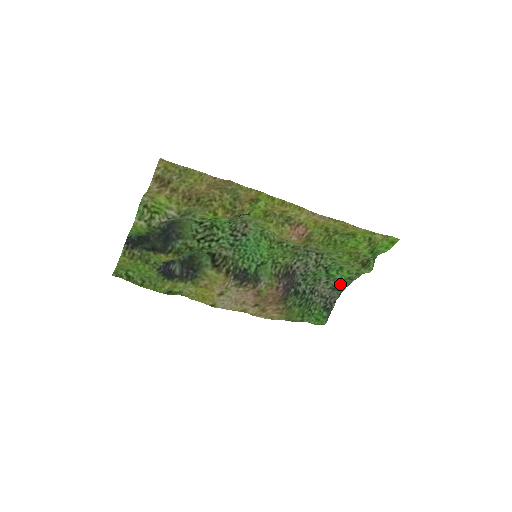
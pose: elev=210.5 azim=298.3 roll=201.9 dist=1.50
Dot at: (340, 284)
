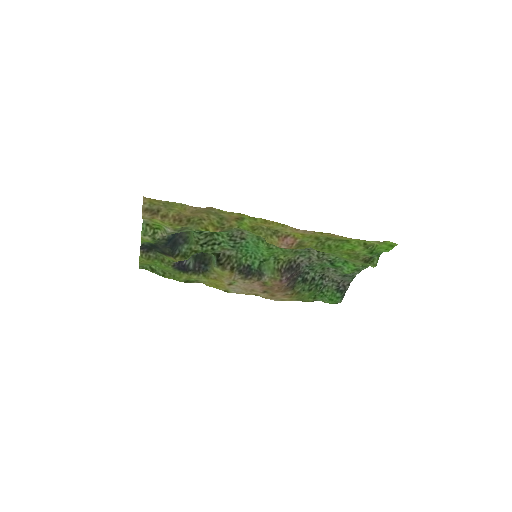
Dot at: (348, 273)
